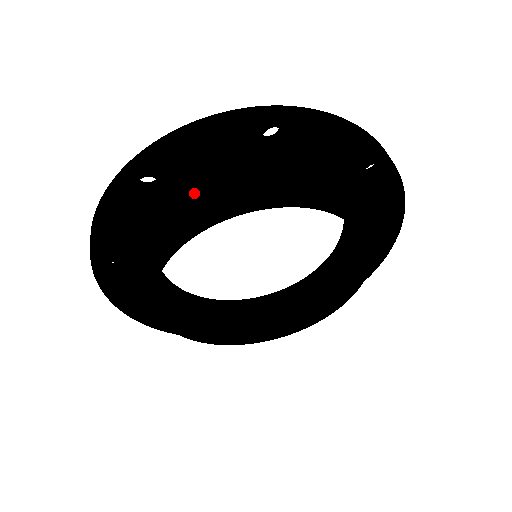
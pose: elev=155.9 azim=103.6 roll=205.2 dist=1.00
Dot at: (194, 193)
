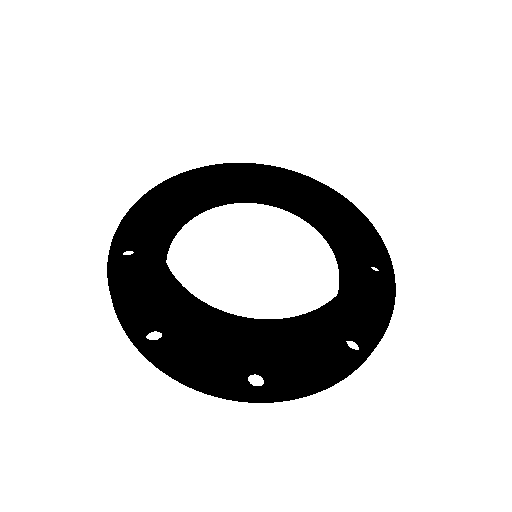
Dot at: occluded
